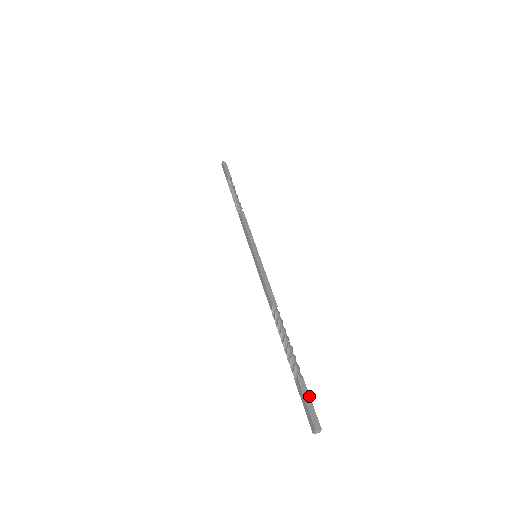
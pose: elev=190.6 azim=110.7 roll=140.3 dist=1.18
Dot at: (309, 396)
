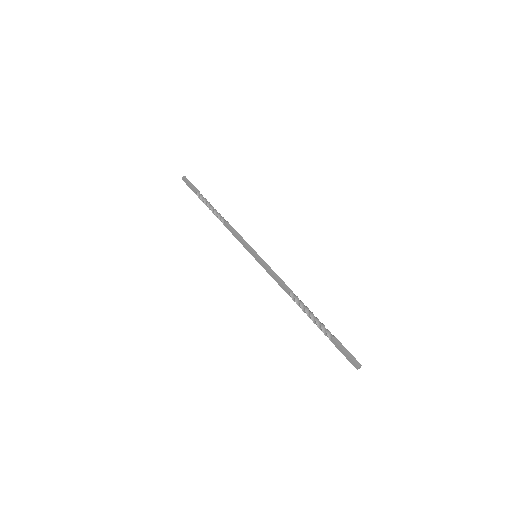
Dot at: (344, 347)
